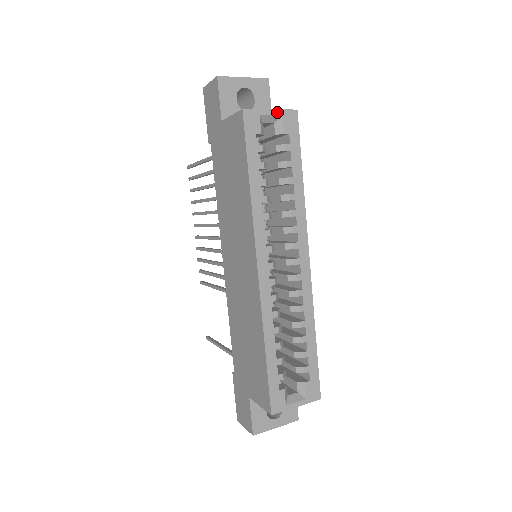
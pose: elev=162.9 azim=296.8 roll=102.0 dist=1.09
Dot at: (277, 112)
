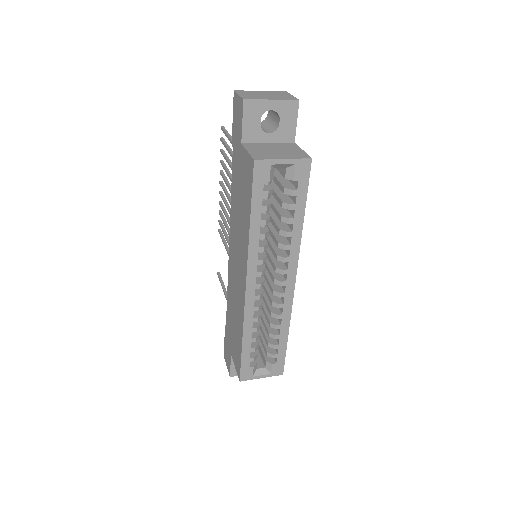
Dot at: (290, 161)
